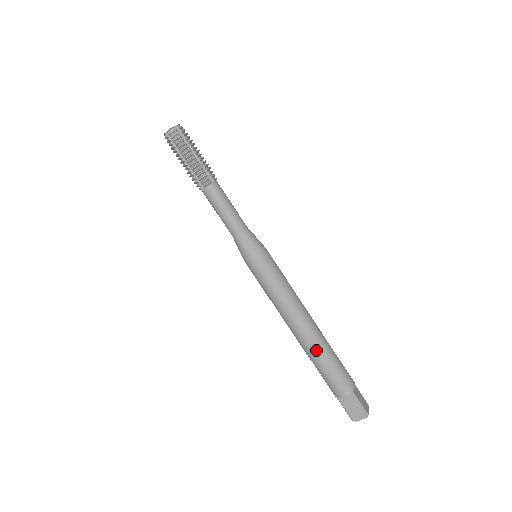
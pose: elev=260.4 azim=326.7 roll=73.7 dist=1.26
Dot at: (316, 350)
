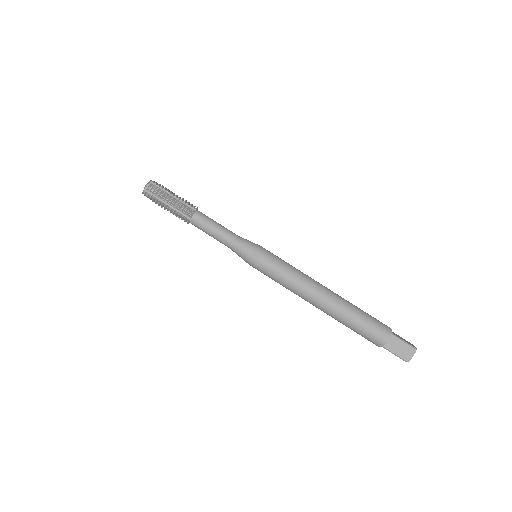
Dot at: (343, 310)
